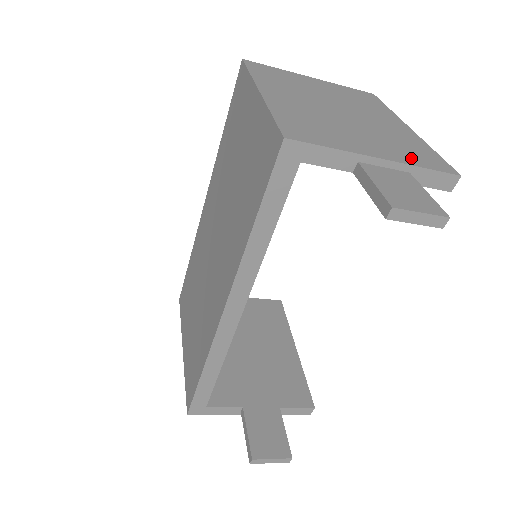
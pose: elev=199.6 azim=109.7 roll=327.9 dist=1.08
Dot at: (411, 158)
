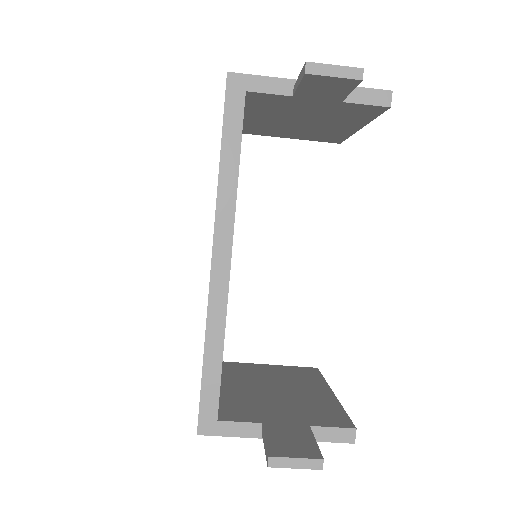
Dot at: occluded
